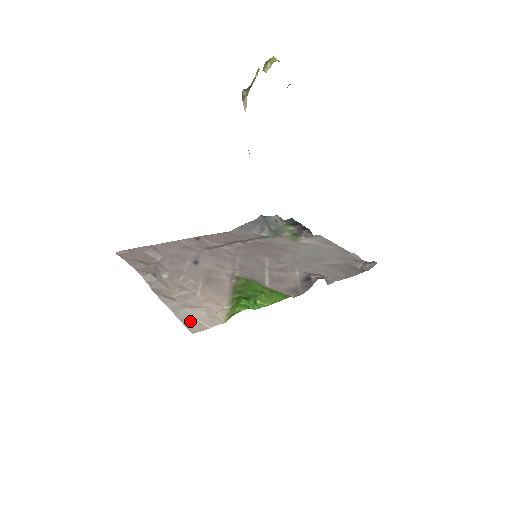
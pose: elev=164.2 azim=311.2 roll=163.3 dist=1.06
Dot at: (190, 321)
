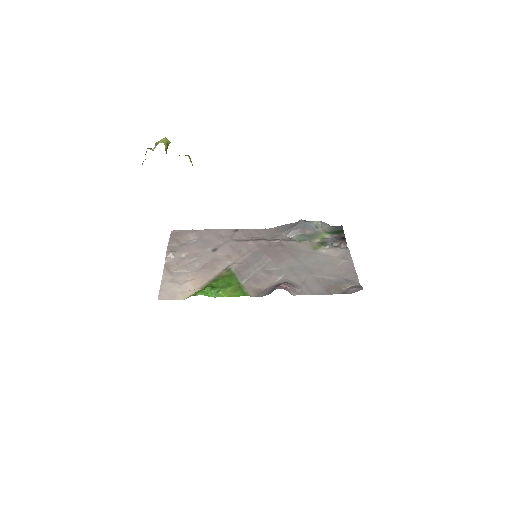
Dot at: (165, 291)
